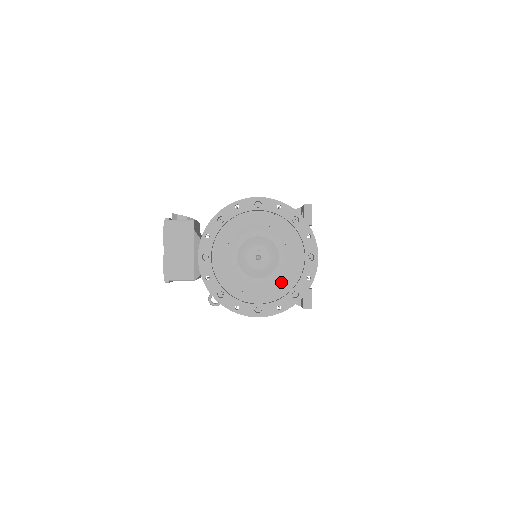
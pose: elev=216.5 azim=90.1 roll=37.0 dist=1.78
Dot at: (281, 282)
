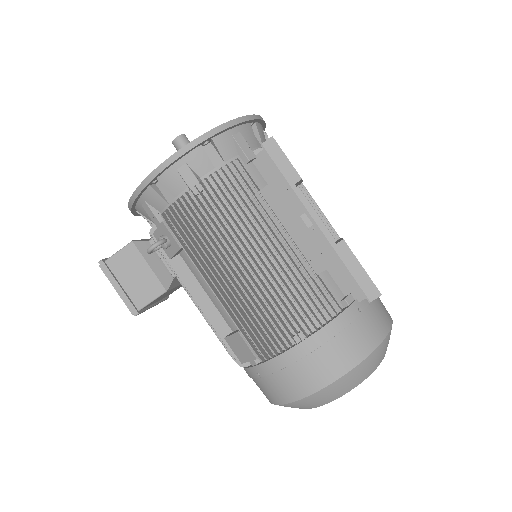
Dot at: occluded
